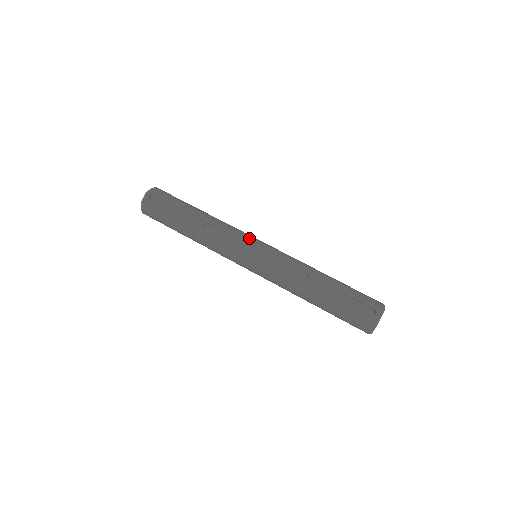
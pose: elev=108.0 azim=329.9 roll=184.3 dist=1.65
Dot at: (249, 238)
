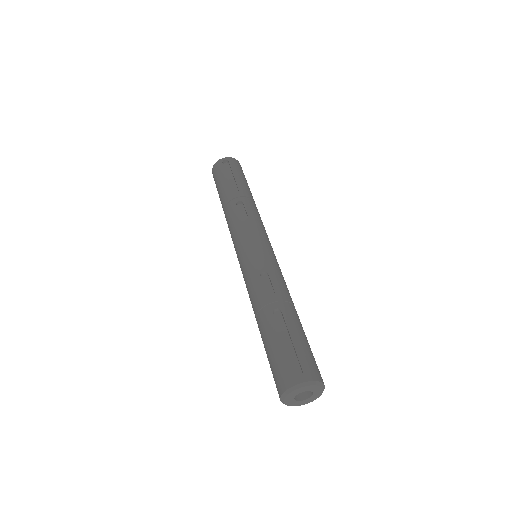
Dot at: (261, 233)
